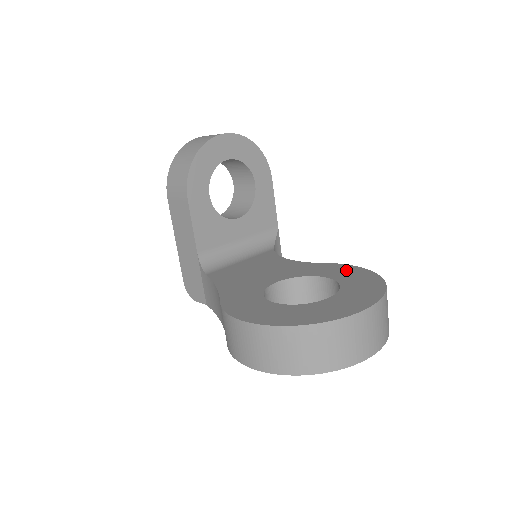
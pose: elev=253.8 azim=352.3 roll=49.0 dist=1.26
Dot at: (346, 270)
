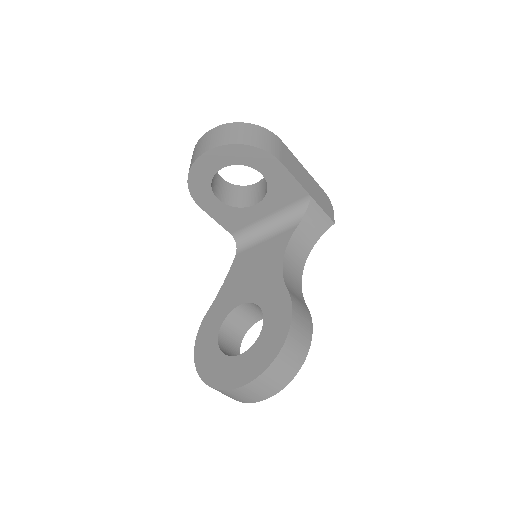
Dot at: (280, 318)
